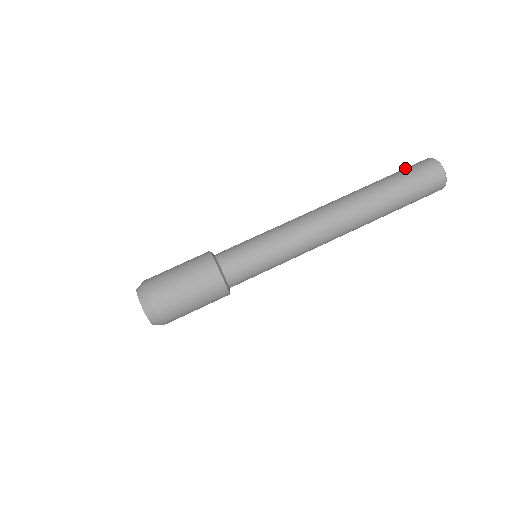
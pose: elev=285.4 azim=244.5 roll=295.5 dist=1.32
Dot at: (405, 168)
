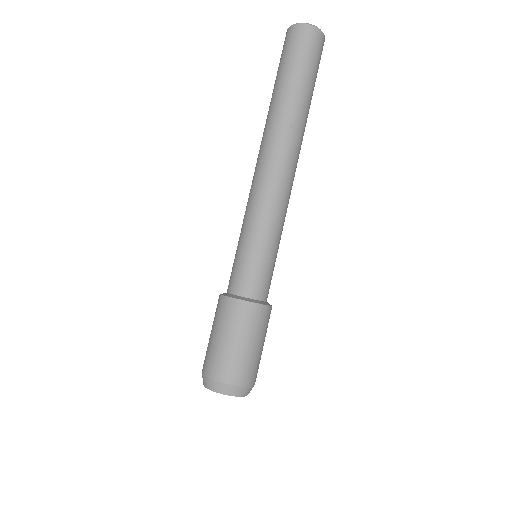
Dot at: occluded
